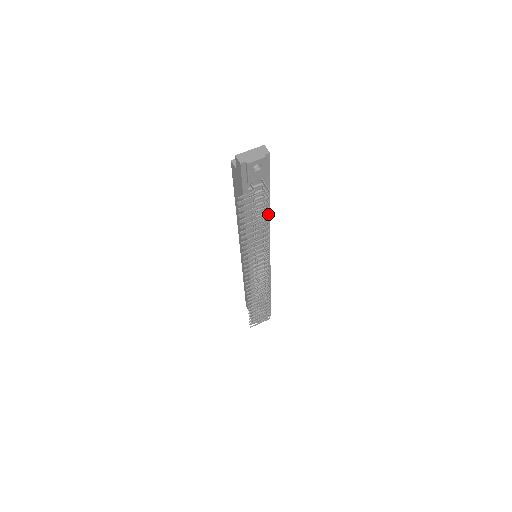
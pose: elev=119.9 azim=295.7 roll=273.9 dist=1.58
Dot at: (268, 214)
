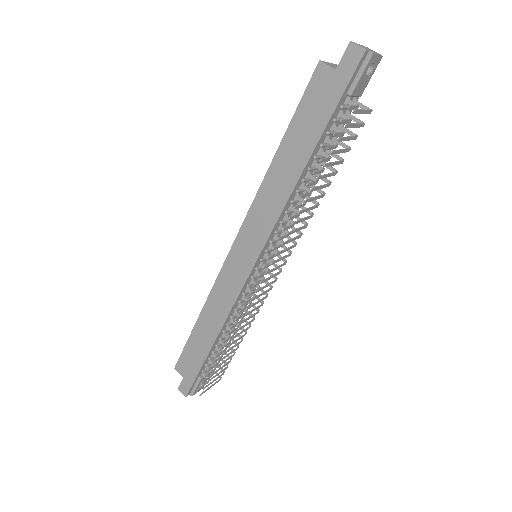
Dot at: (343, 159)
